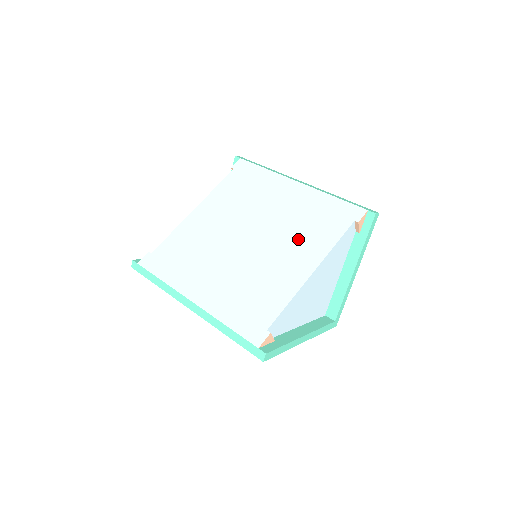
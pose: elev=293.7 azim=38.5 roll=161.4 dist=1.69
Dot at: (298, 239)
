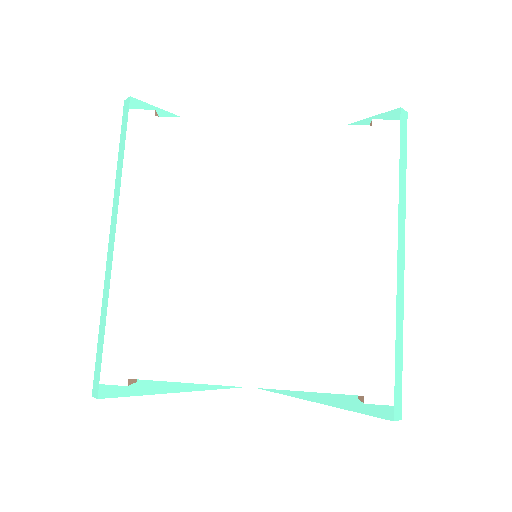
Dot at: (289, 329)
